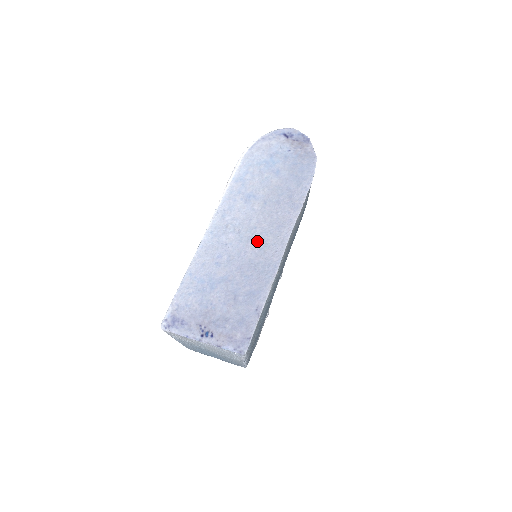
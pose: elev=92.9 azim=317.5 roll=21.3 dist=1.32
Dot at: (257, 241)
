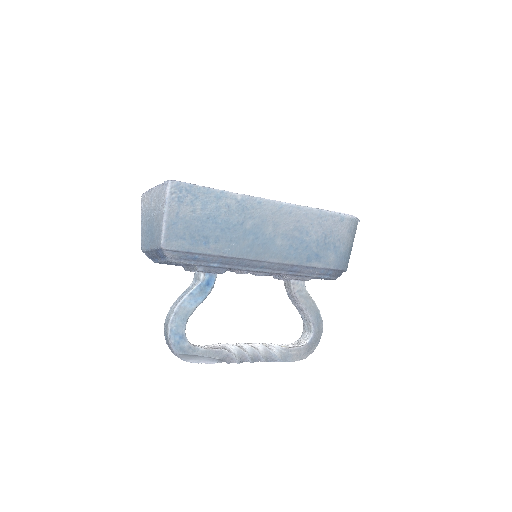
Dot at: occluded
